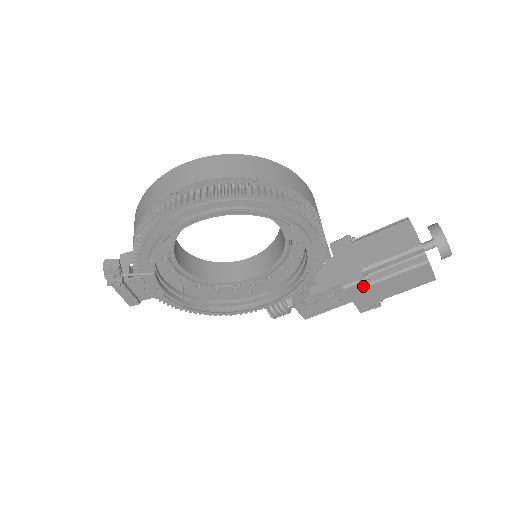
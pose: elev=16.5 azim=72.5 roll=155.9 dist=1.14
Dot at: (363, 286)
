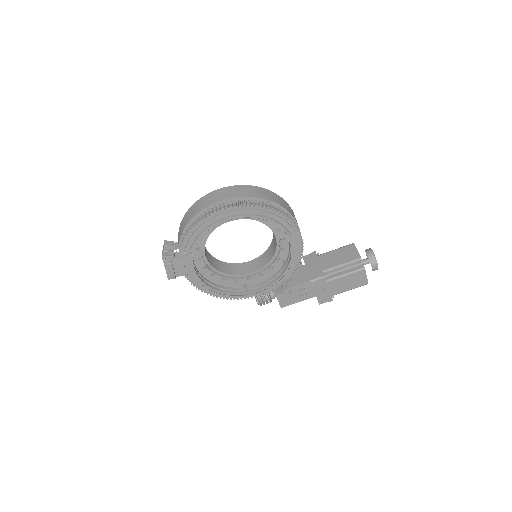
Dot at: (323, 282)
